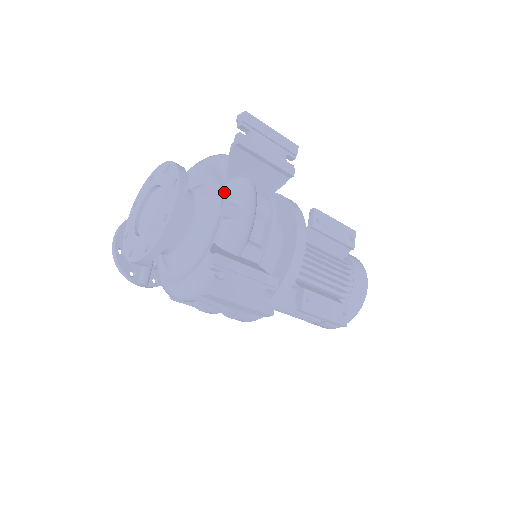
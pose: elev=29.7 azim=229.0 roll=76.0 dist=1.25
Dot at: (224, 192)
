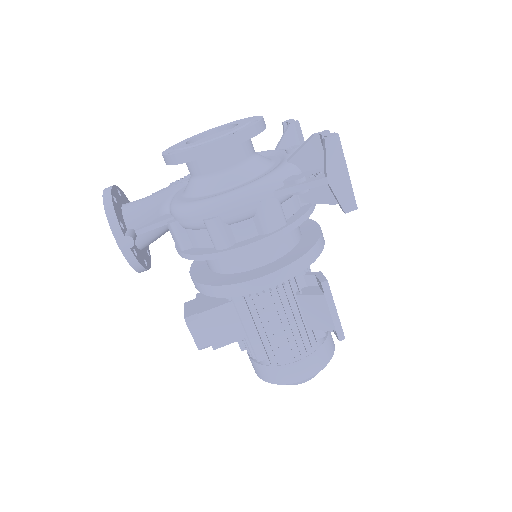
Dot at: (278, 151)
